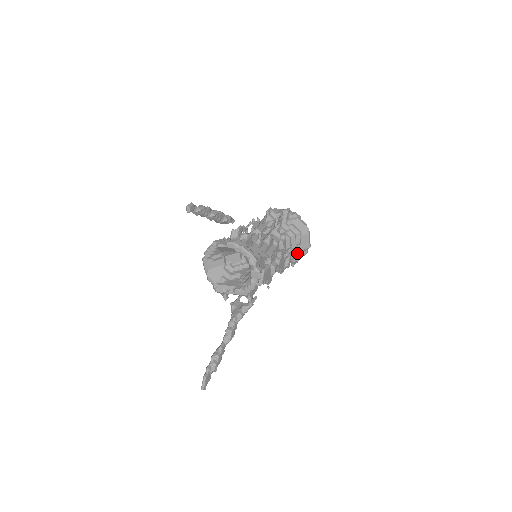
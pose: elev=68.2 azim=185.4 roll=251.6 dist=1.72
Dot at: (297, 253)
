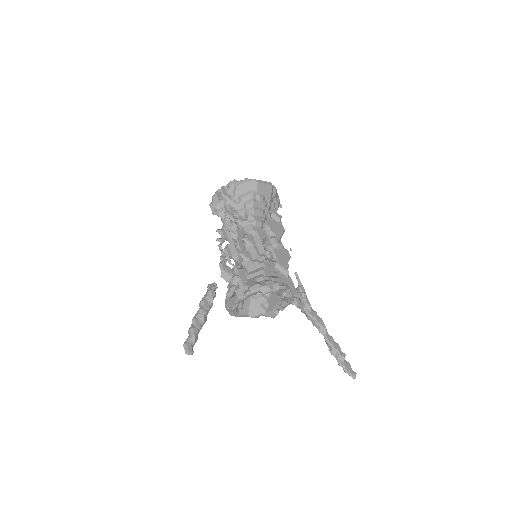
Dot at: (271, 201)
